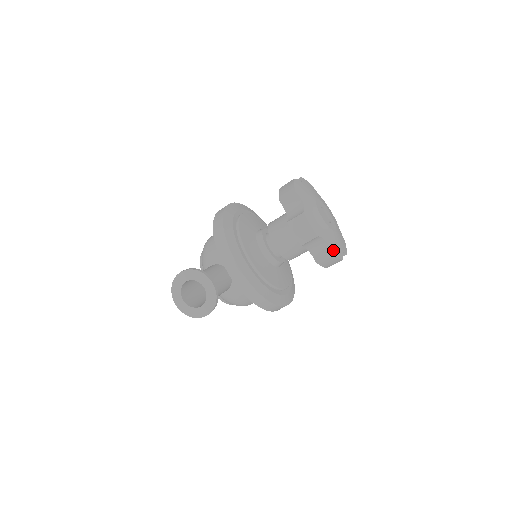
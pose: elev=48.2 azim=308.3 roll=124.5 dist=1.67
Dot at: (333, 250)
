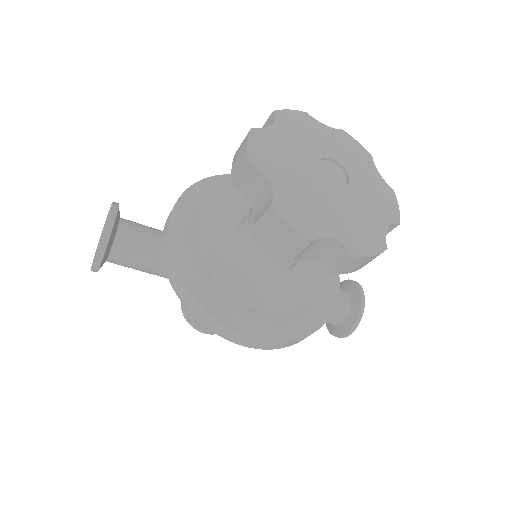
Dot at: (283, 205)
